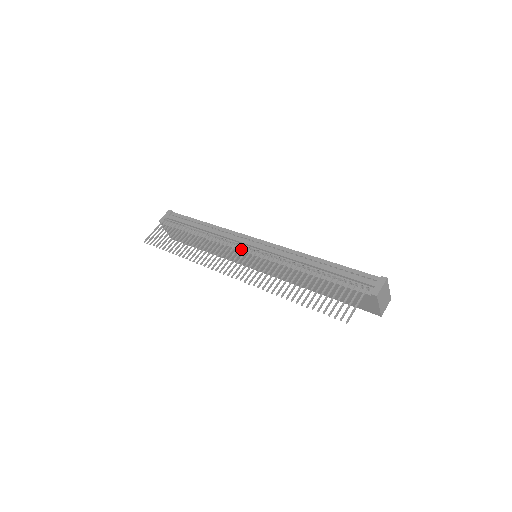
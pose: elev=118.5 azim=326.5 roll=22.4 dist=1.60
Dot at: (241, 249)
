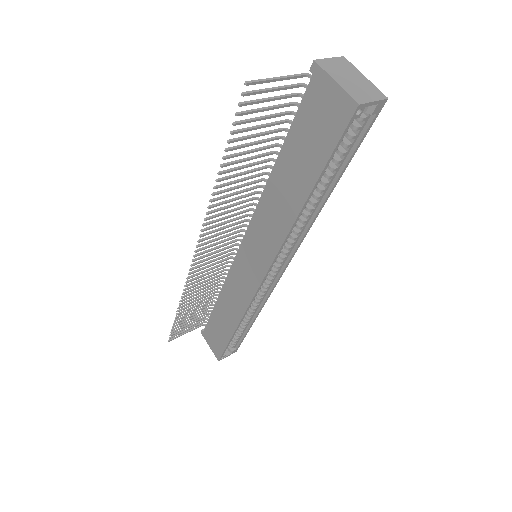
Dot at: (231, 246)
